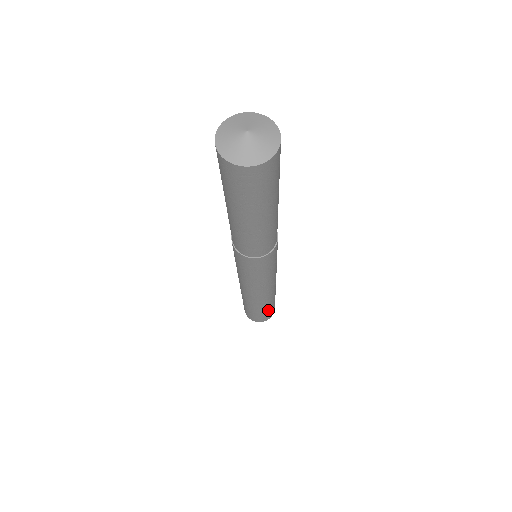
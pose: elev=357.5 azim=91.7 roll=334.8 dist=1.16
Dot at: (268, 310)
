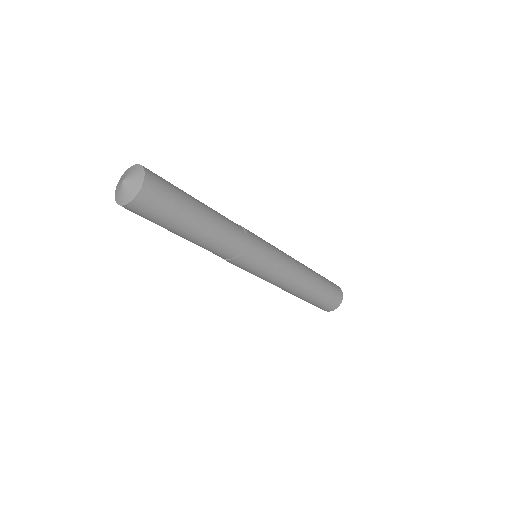
Dot at: (326, 294)
